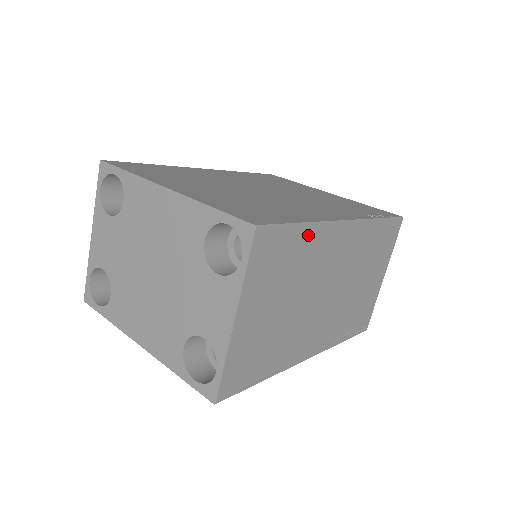
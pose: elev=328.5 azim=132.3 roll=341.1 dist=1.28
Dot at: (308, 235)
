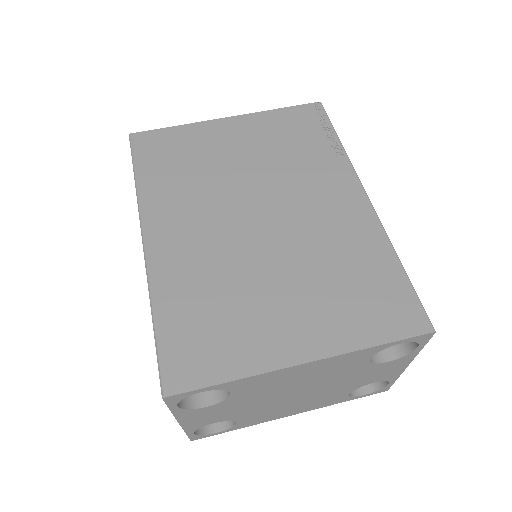
Dot at: occluded
